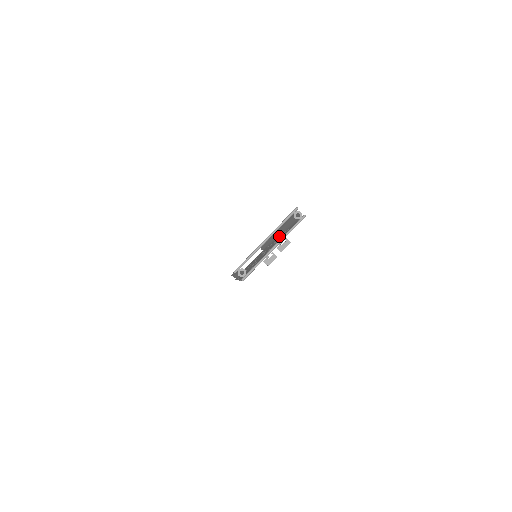
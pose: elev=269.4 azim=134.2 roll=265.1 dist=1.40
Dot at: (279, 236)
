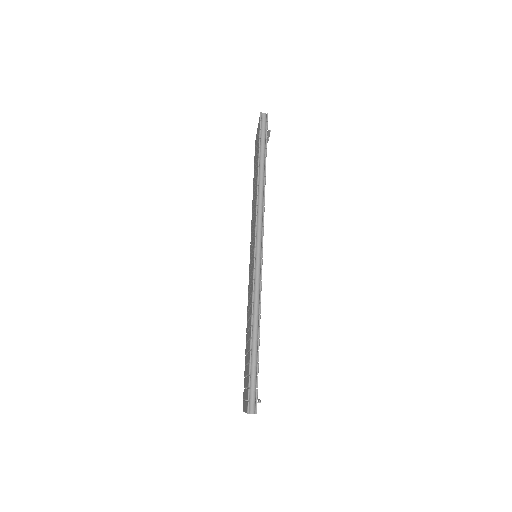
Dot at: (259, 292)
